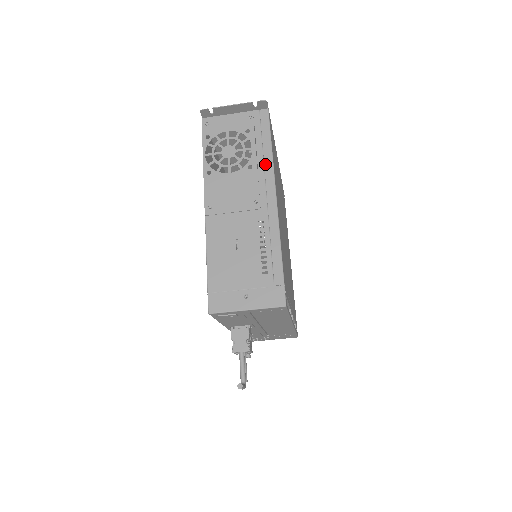
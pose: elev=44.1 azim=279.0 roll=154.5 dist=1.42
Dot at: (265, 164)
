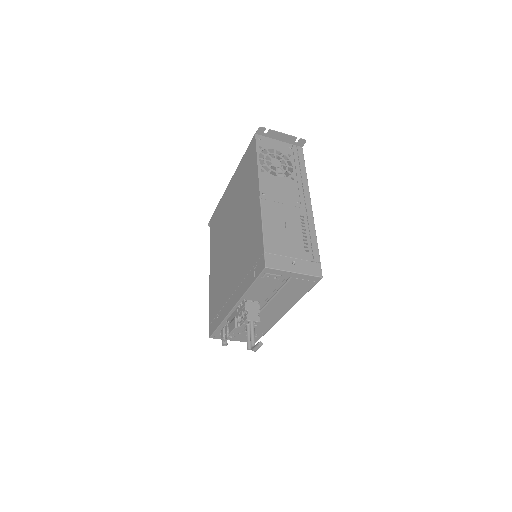
Dot at: (303, 180)
